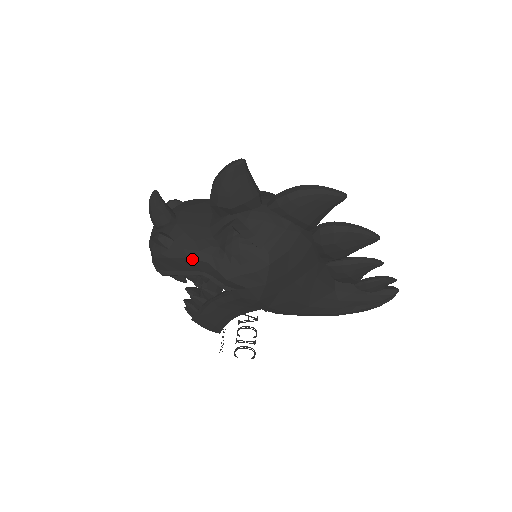
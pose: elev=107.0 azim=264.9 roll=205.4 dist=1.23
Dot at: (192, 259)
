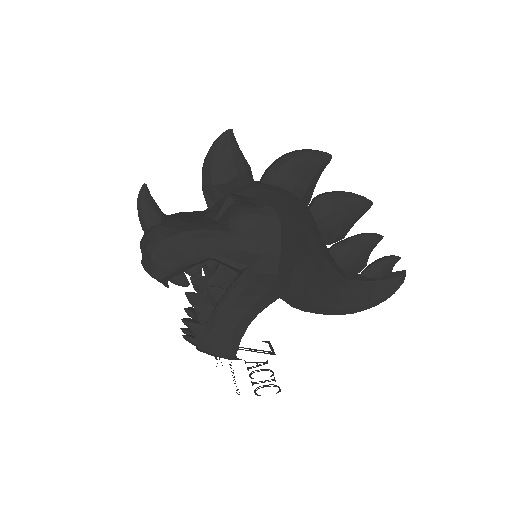
Dot at: (195, 239)
